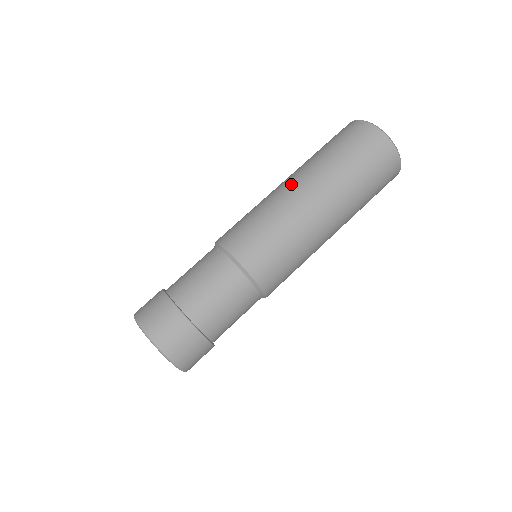
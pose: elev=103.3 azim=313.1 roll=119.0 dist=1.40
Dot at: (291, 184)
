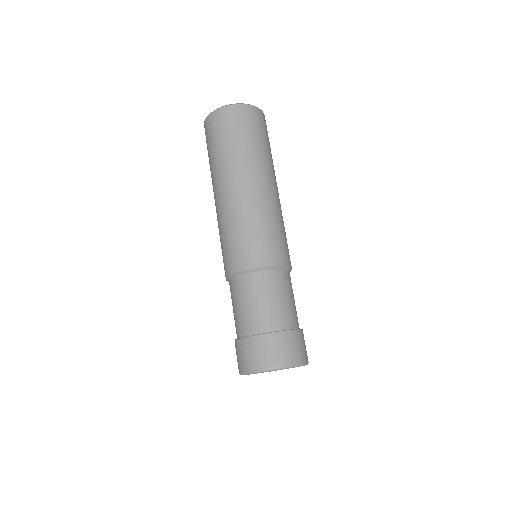
Dot at: occluded
